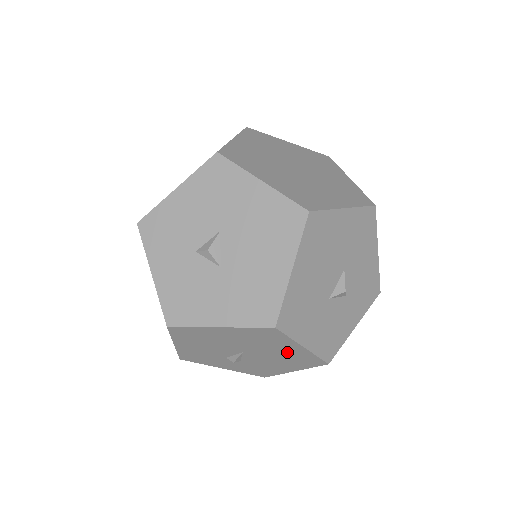
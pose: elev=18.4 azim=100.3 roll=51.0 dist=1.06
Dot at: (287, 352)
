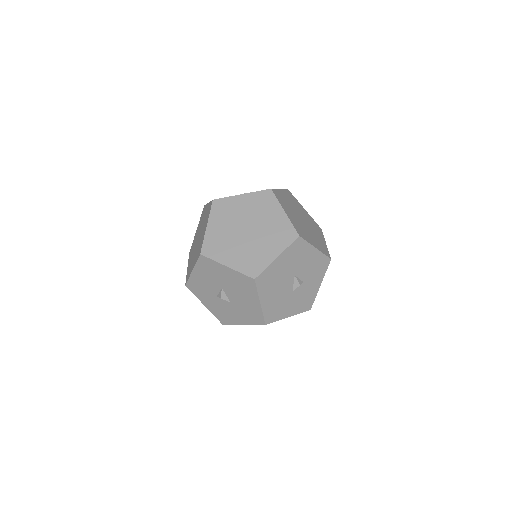
Dot at: occluded
